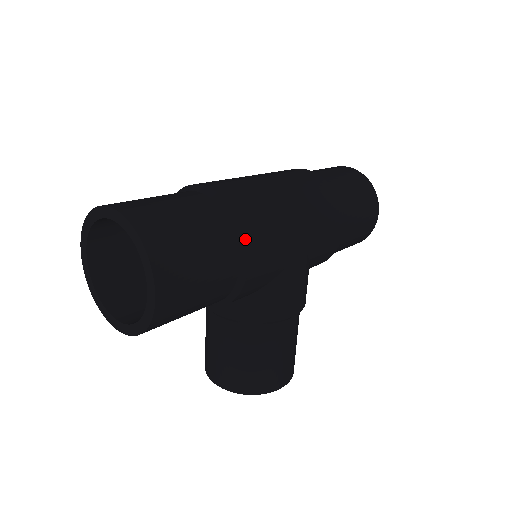
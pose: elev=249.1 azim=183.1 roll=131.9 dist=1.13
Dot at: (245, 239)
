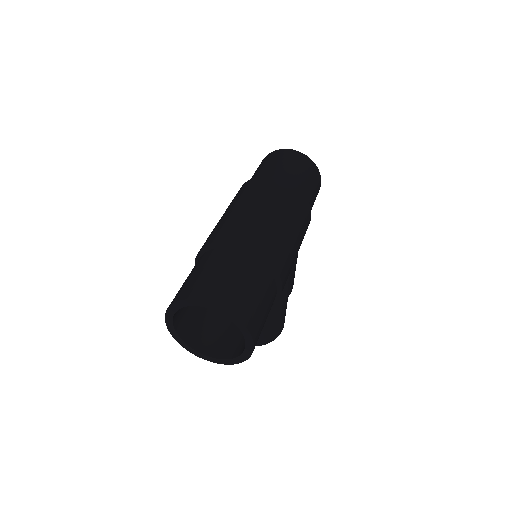
Dot at: (280, 277)
